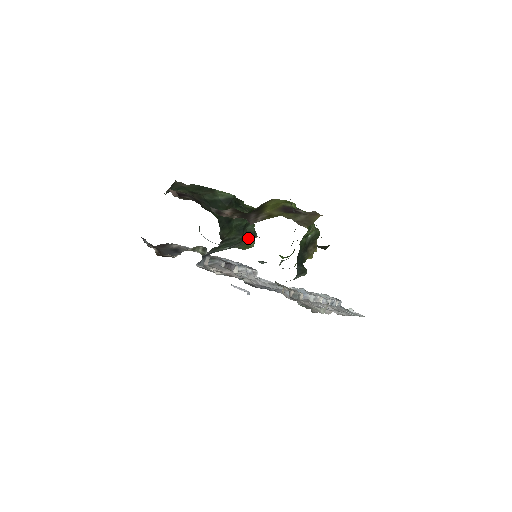
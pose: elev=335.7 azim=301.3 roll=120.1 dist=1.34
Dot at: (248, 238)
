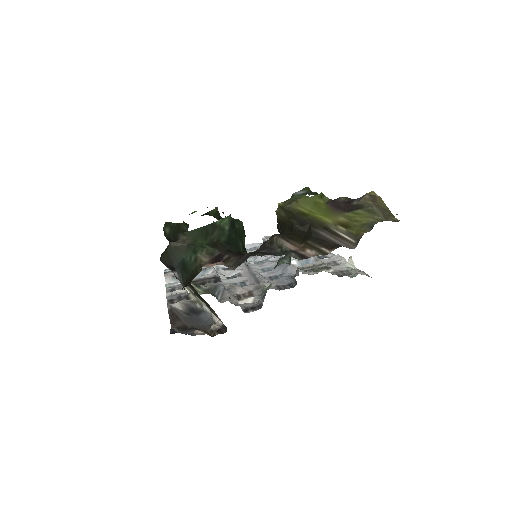
Dot at: occluded
